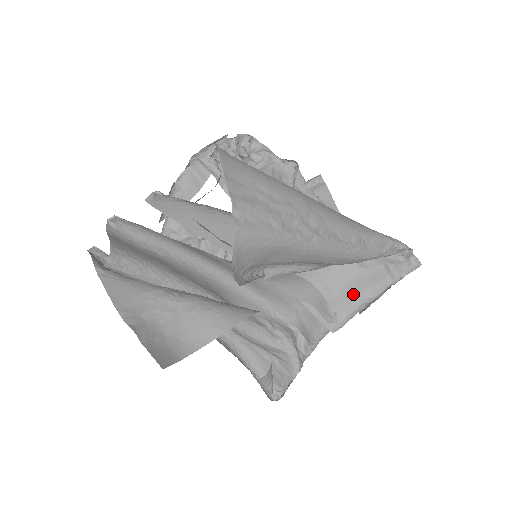
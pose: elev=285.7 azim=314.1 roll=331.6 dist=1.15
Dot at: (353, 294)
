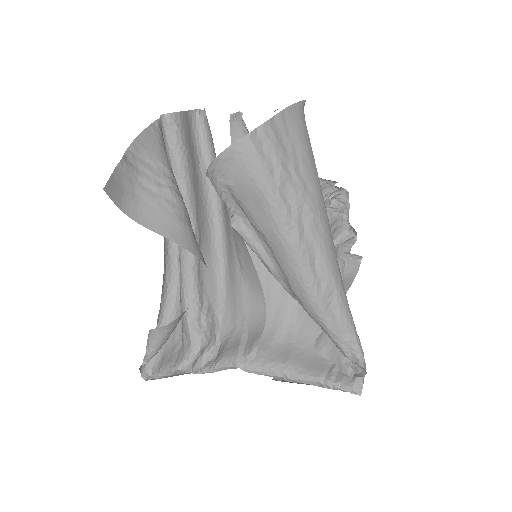
Dot at: (285, 357)
